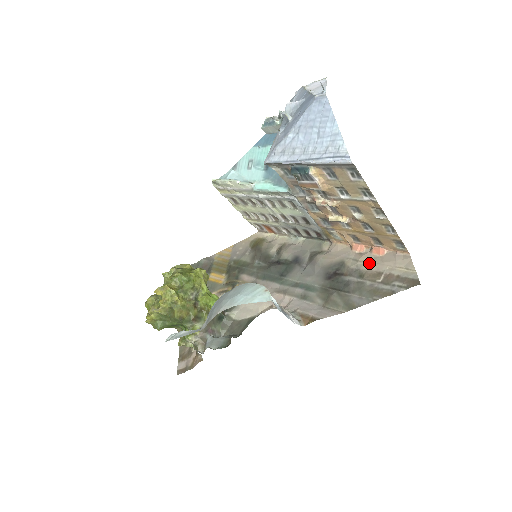
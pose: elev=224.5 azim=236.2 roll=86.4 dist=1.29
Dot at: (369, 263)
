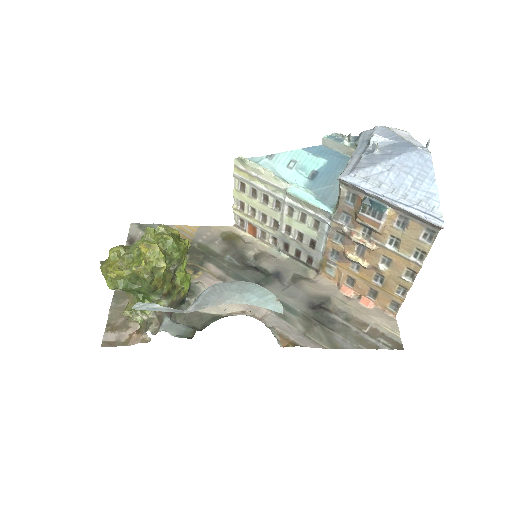
Dot at: (356, 310)
